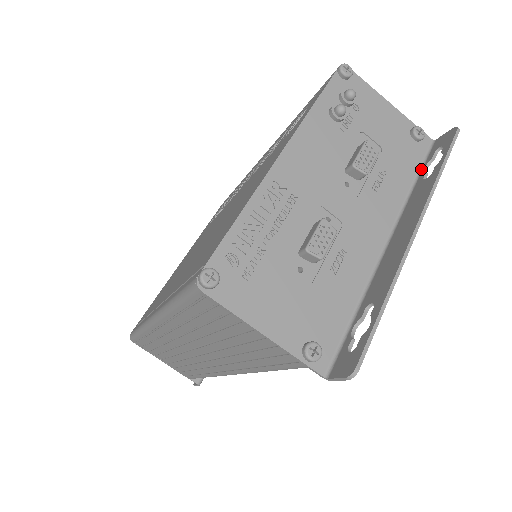
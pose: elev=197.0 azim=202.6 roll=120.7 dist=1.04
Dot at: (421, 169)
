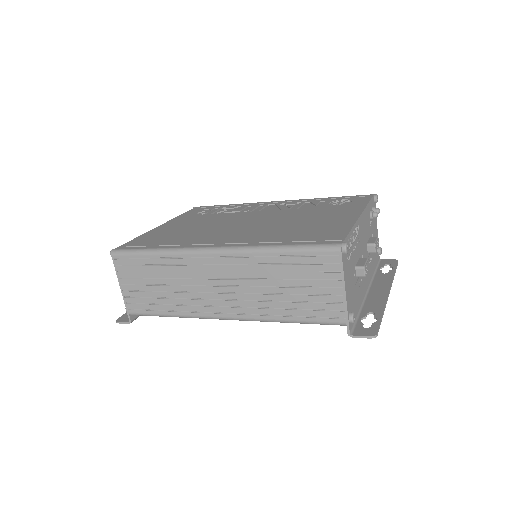
Dot at: (377, 268)
